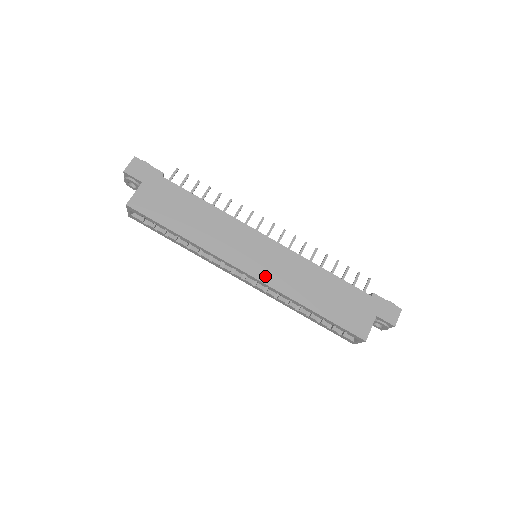
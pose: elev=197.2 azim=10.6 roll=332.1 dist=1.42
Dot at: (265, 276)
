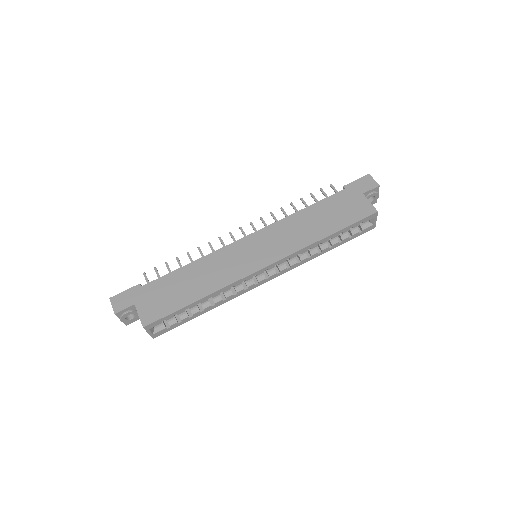
Dot at: (277, 255)
